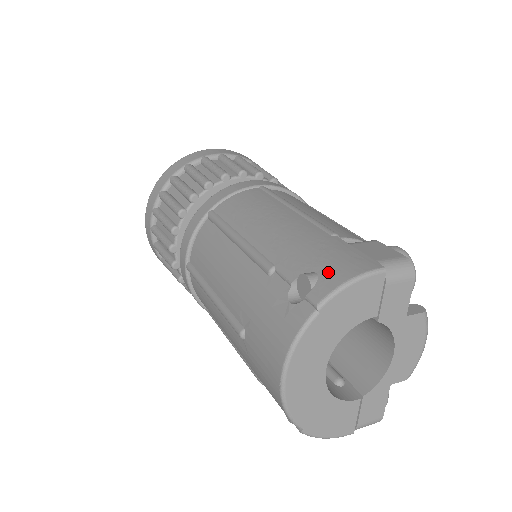
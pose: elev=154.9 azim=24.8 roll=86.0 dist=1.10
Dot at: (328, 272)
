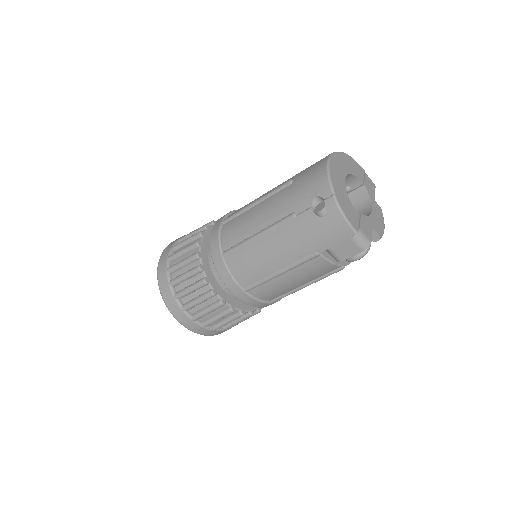
Dot at: occluded
